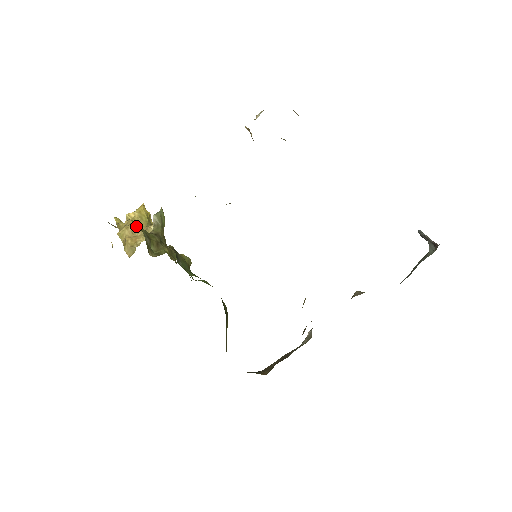
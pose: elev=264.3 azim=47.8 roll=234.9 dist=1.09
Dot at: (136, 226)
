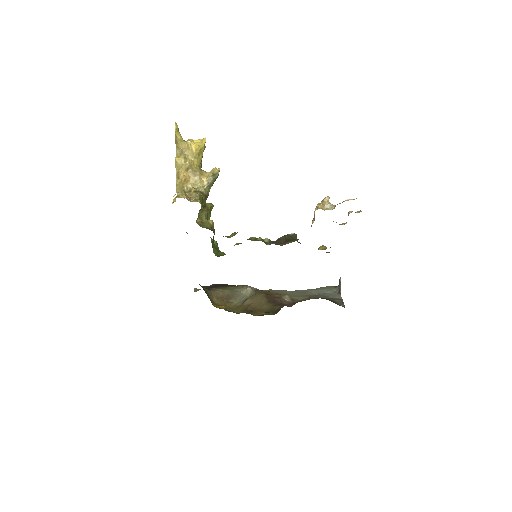
Dot at: (193, 165)
